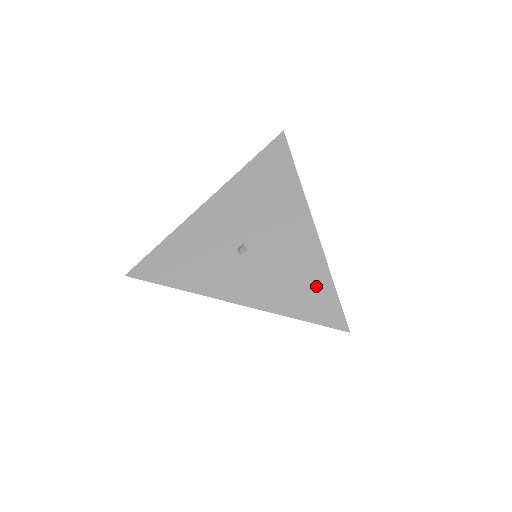
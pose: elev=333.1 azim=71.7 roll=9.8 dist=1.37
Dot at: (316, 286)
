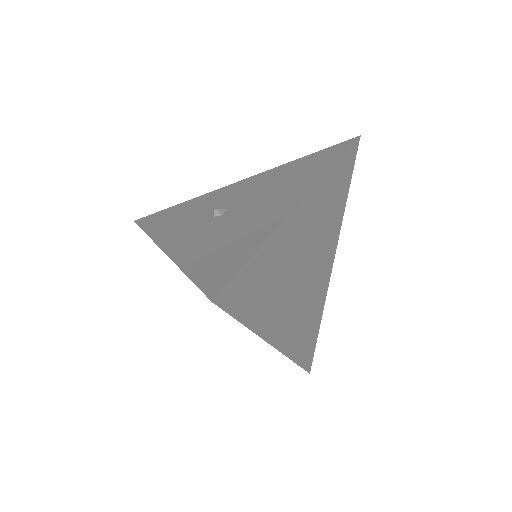
Dot at: (238, 250)
